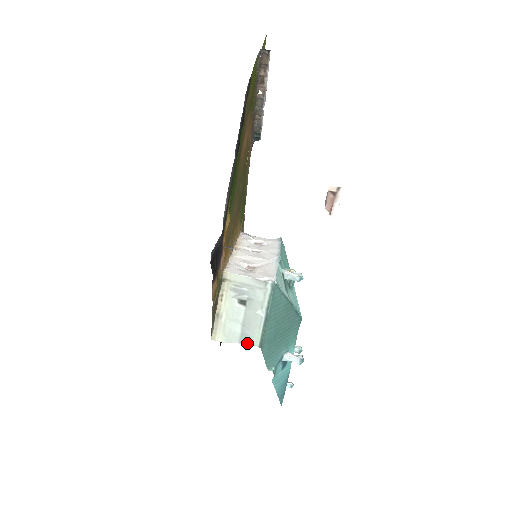
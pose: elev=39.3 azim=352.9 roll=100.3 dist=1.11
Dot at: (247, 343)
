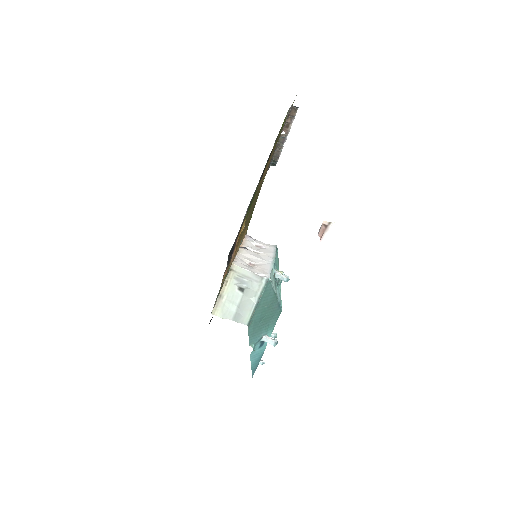
Dot at: (238, 321)
